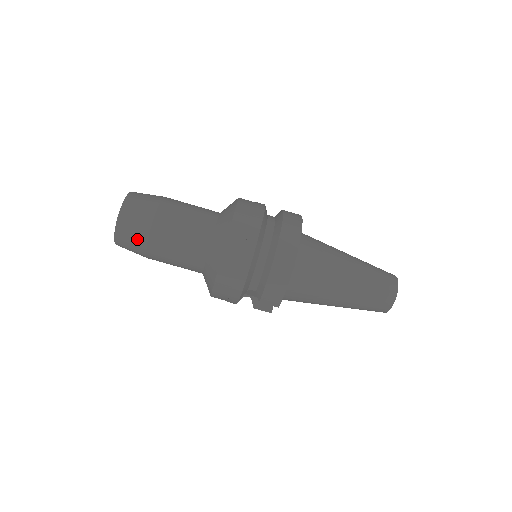
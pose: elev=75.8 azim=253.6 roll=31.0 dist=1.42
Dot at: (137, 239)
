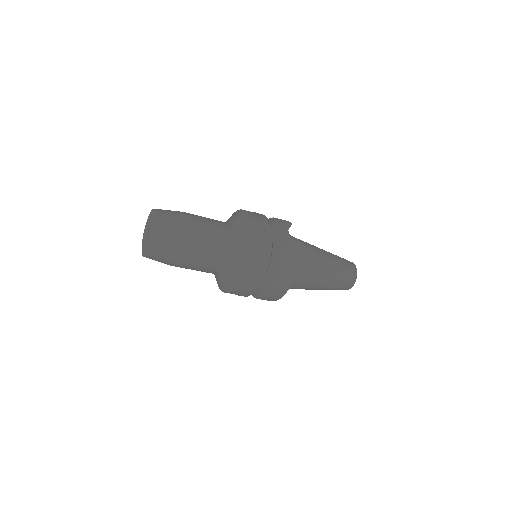
Dot at: occluded
